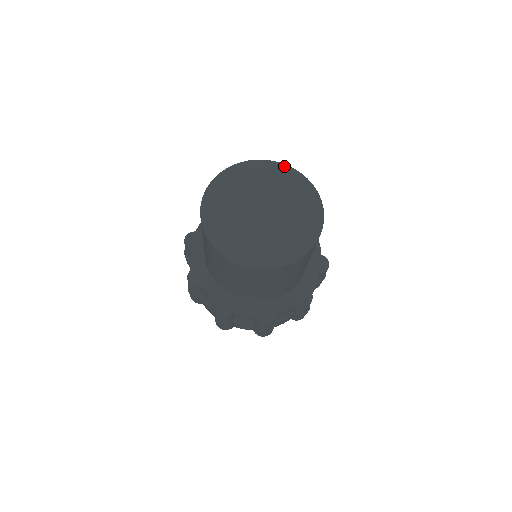
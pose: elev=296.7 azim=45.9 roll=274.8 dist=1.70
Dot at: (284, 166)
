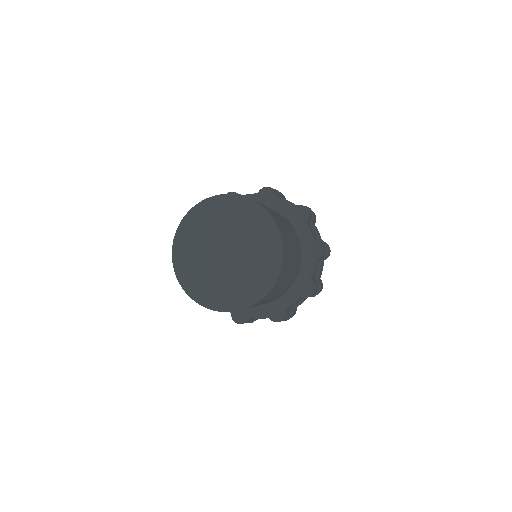
Dot at: (201, 204)
